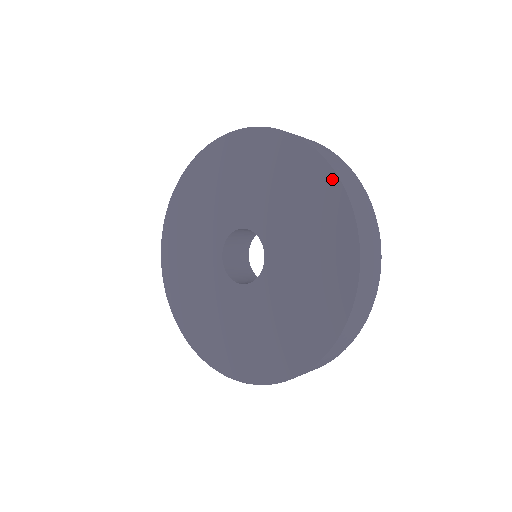
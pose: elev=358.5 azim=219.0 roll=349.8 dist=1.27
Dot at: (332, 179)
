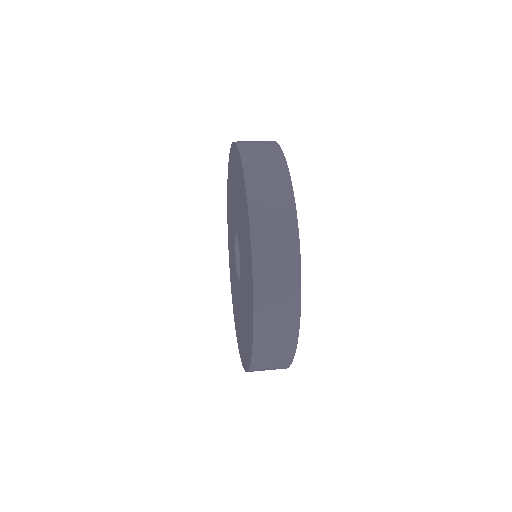
Dot at: (237, 151)
